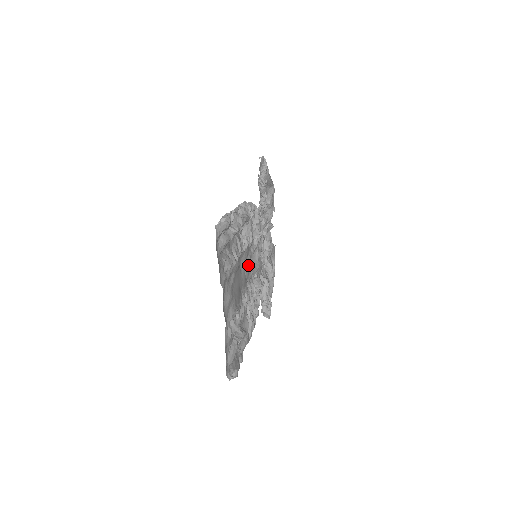
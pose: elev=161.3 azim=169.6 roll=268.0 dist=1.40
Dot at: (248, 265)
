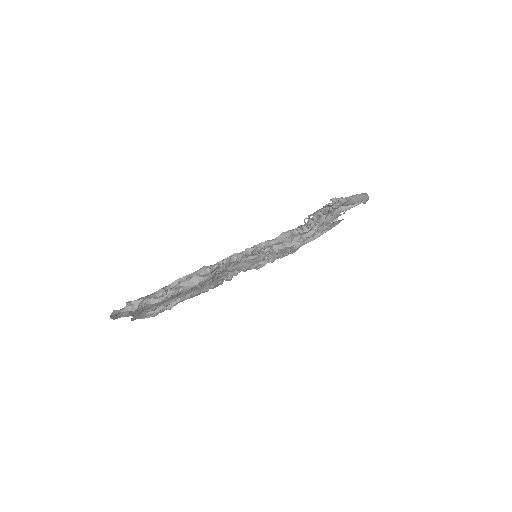
Dot at: occluded
